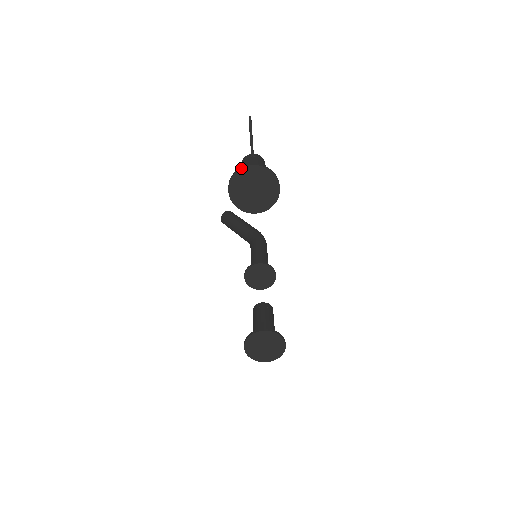
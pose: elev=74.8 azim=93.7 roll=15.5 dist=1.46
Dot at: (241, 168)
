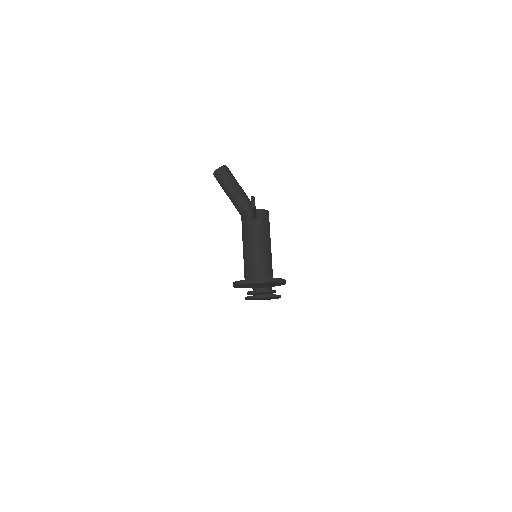
Dot at: (246, 284)
